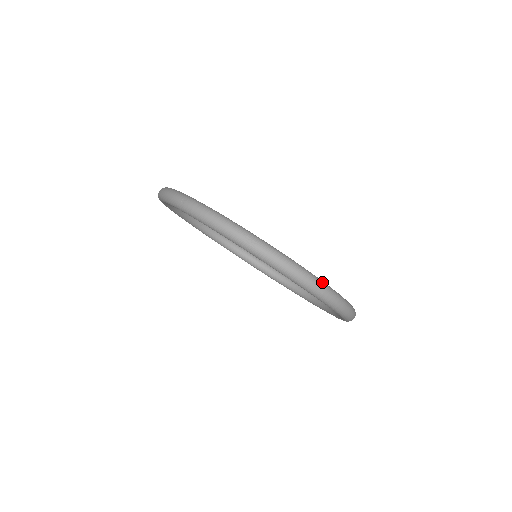
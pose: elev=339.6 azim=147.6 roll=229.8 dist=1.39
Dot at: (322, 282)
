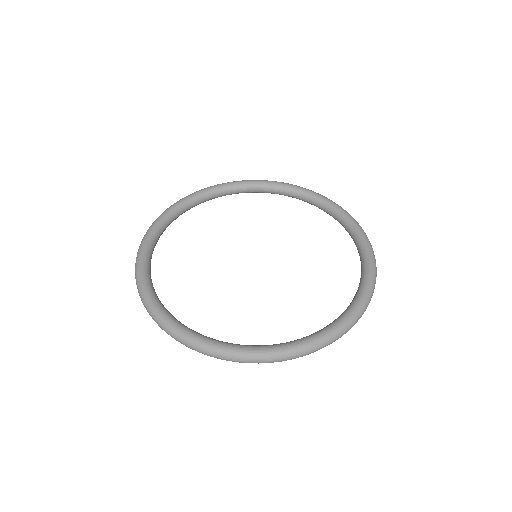
Dot at: (222, 351)
